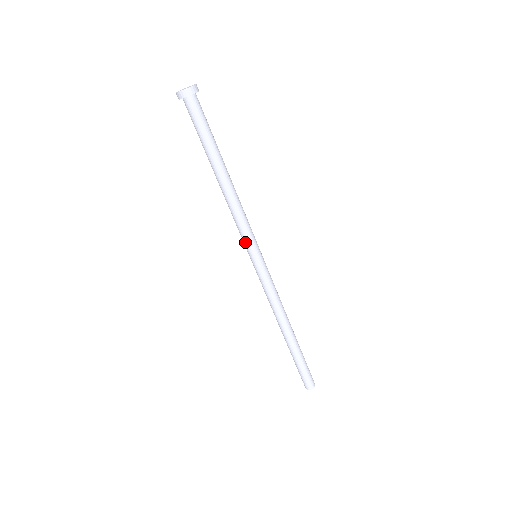
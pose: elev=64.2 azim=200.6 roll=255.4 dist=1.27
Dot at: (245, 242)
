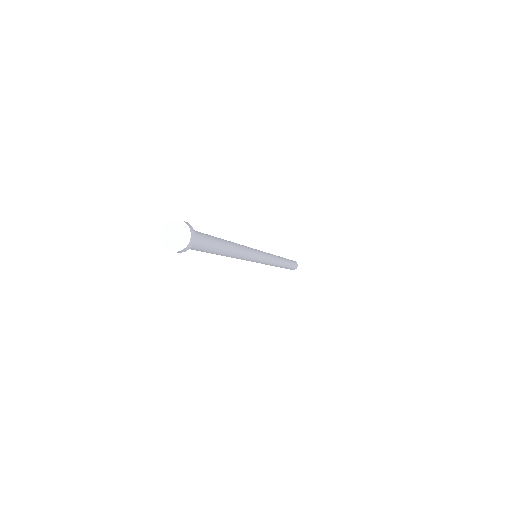
Dot at: occluded
